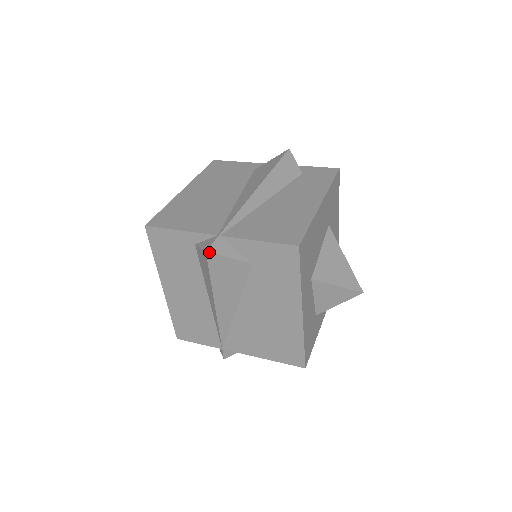
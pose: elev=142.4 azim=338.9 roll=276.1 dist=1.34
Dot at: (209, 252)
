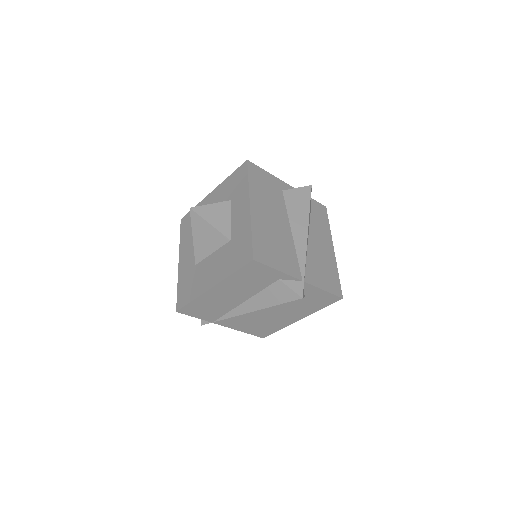
Dot at: occluded
